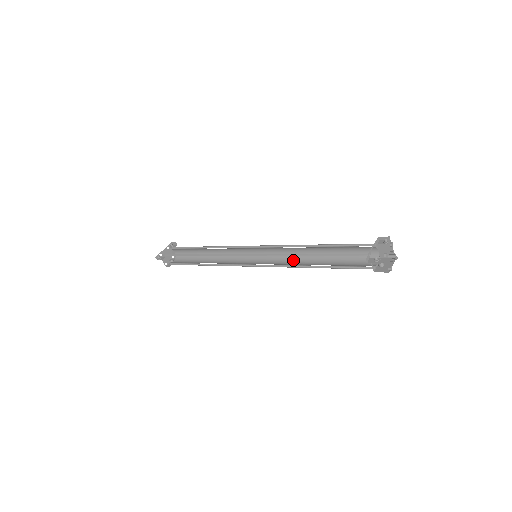
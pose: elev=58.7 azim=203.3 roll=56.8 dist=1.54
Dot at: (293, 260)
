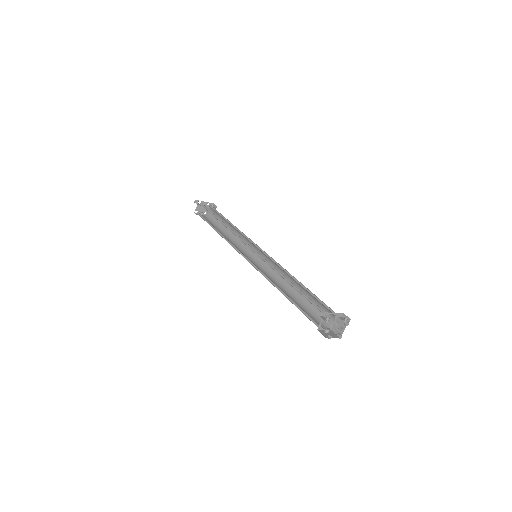
Dot at: (276, 280)
